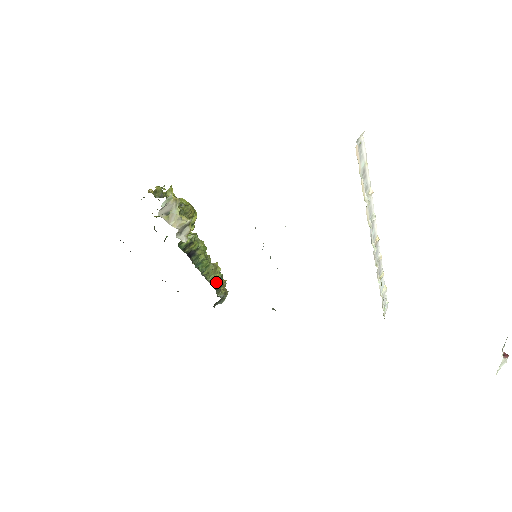
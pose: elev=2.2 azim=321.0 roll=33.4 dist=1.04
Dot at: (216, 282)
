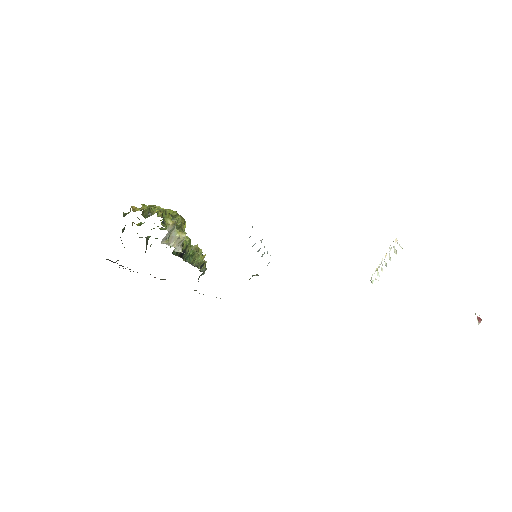
Dot at: (200, 263)
